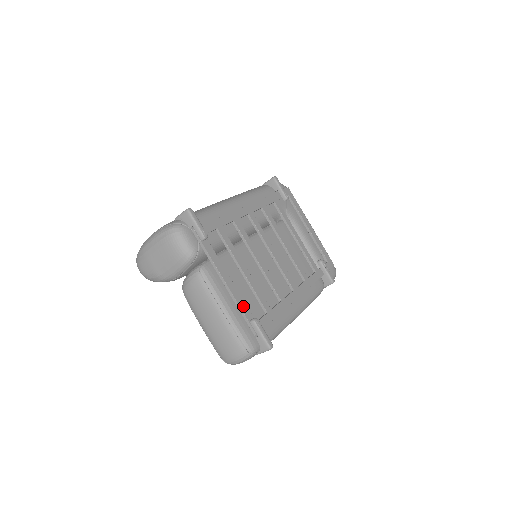
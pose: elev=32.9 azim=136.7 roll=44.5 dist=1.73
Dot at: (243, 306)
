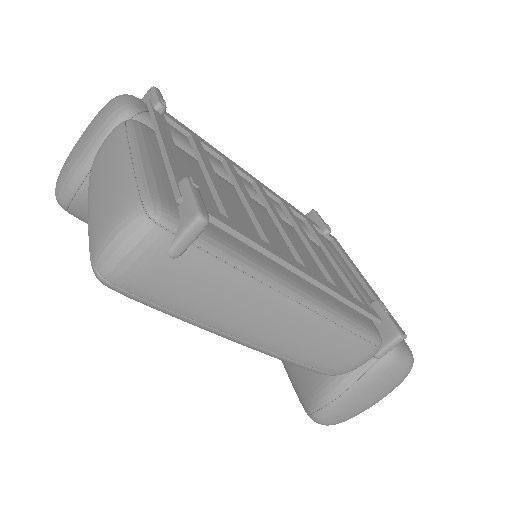
Dot at: (177, 169)
